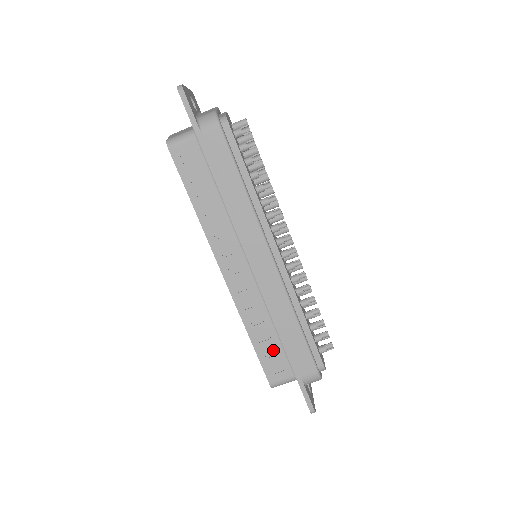
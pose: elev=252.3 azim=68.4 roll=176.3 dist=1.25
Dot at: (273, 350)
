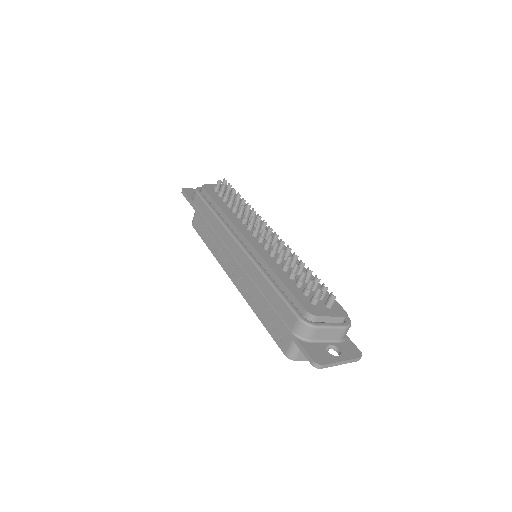
Dot at: (274, 320)
